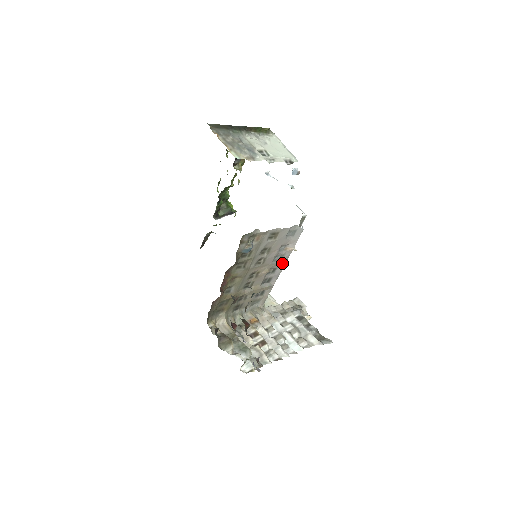
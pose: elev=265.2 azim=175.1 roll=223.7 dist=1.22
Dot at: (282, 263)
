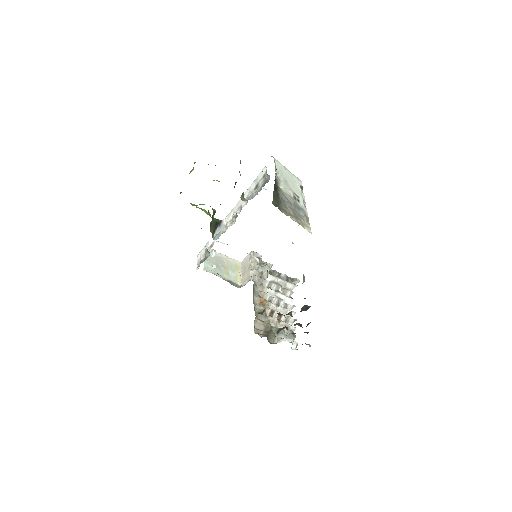
Dot at: occluded
